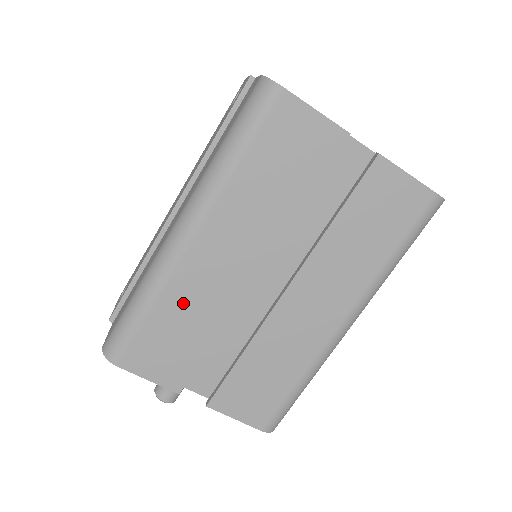
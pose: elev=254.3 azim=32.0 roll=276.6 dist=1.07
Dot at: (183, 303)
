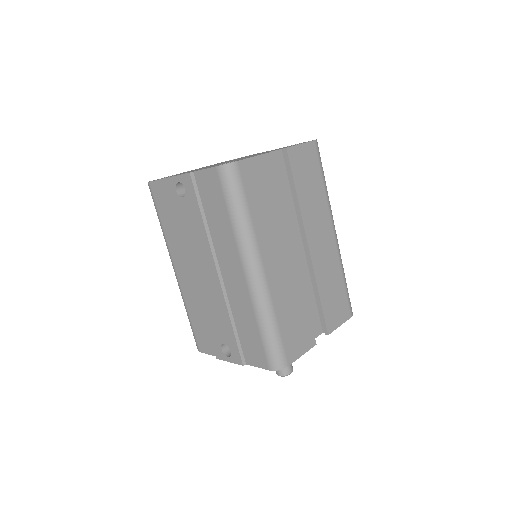
Dot at: (284, 303)
